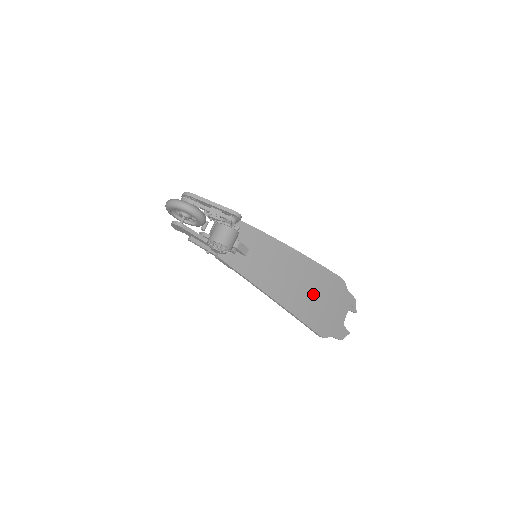
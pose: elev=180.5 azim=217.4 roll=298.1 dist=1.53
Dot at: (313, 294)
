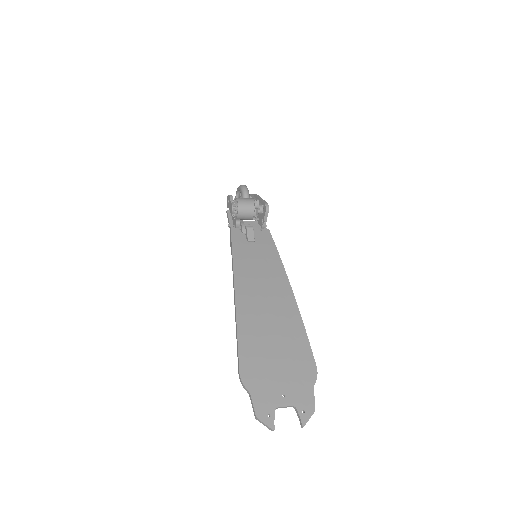
Dot at: (272, 334)
